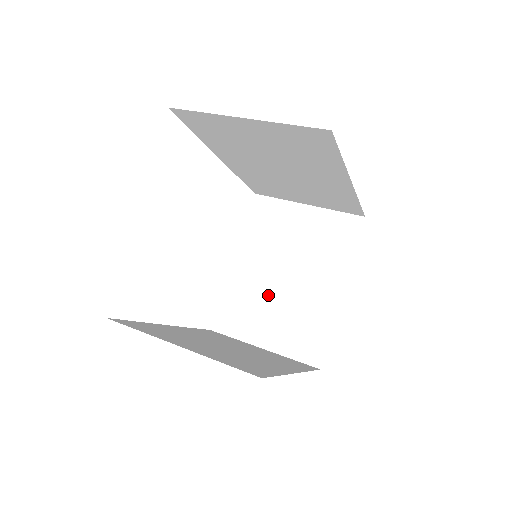
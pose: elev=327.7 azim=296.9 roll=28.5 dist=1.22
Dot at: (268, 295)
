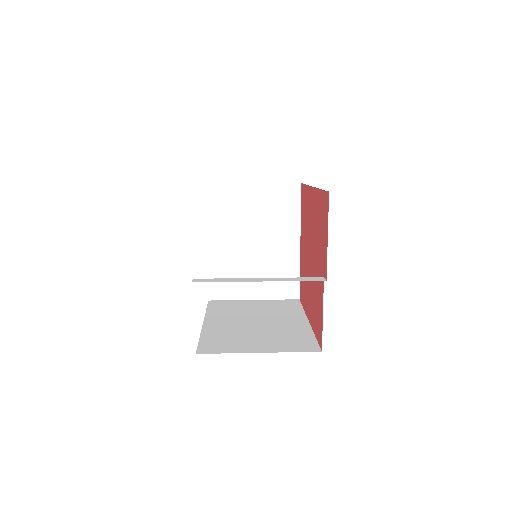
Dot at: (245, 261)
